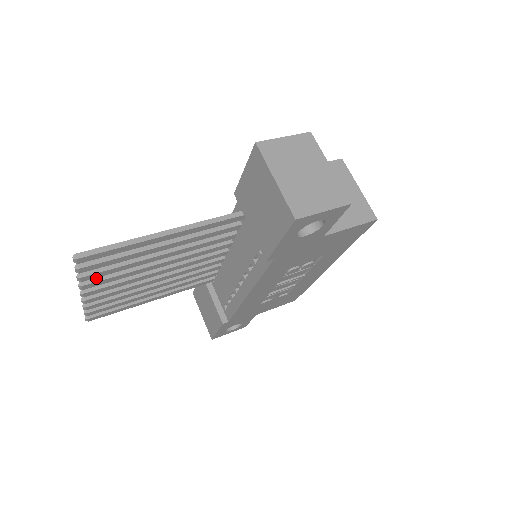
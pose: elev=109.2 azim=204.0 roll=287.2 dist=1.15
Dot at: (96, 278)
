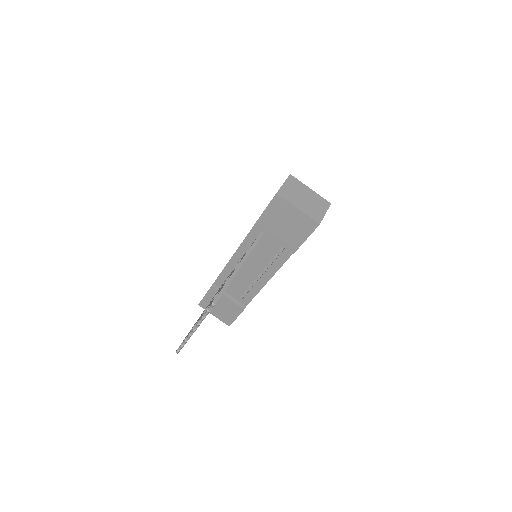
Dot at: occluded
